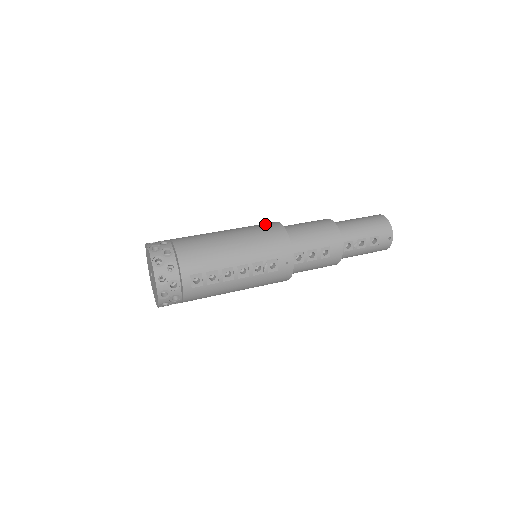
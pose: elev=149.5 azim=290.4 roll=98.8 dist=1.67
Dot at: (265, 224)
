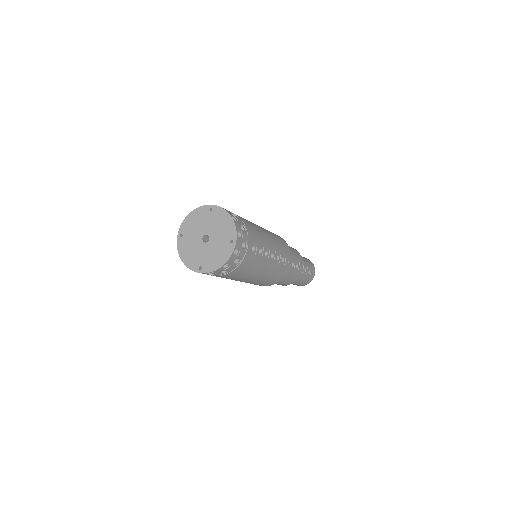
Dot at: occluded
